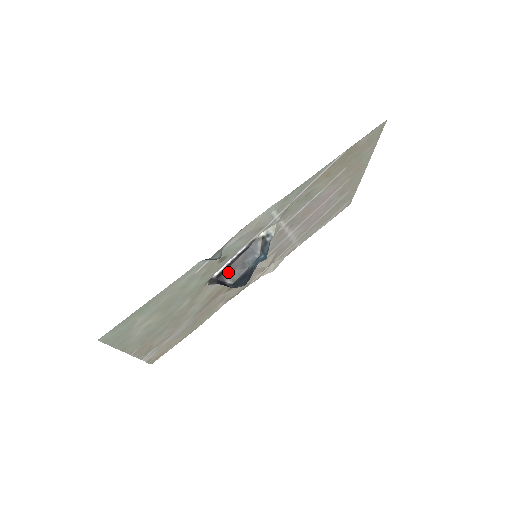
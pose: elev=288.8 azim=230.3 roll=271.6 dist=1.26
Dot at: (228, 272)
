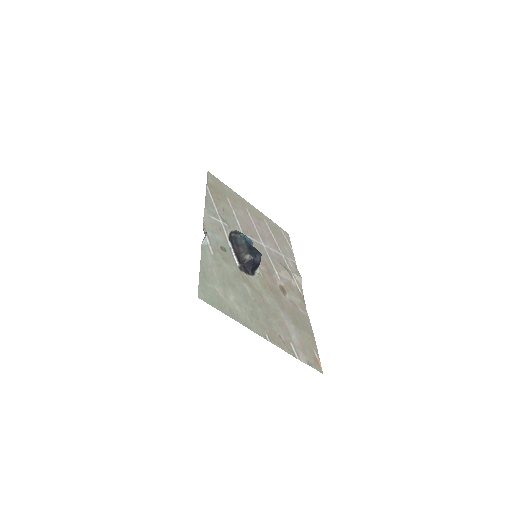
Dot at: (241, 256)
